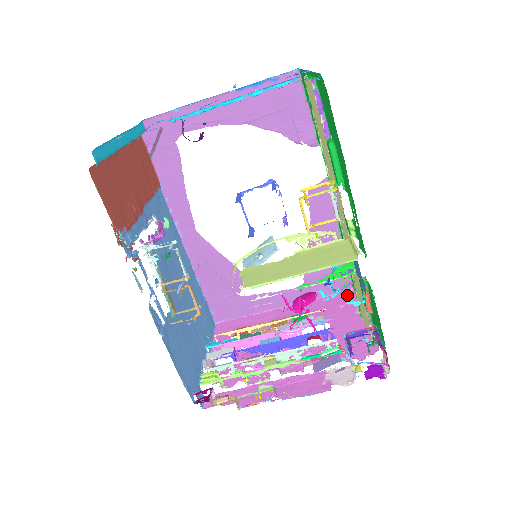
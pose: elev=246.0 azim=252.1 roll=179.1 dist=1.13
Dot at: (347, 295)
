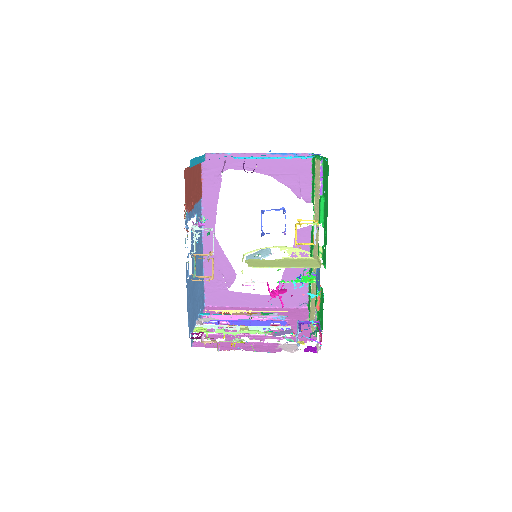
Dot at: (302, 310)
